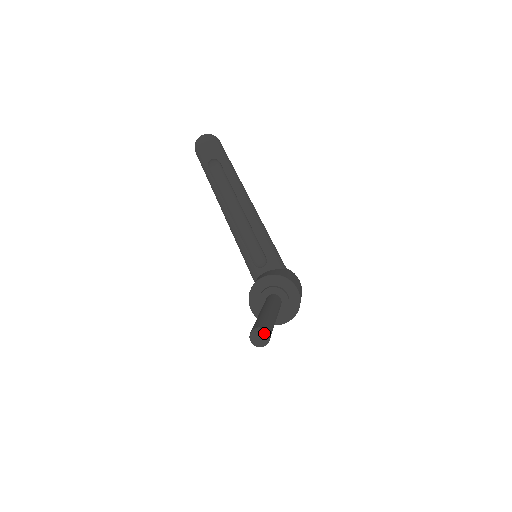
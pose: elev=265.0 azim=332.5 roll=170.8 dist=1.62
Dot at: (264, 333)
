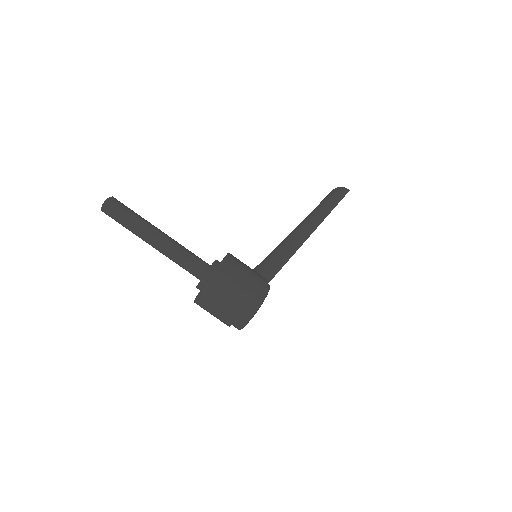
Dot at: (108, 198)
